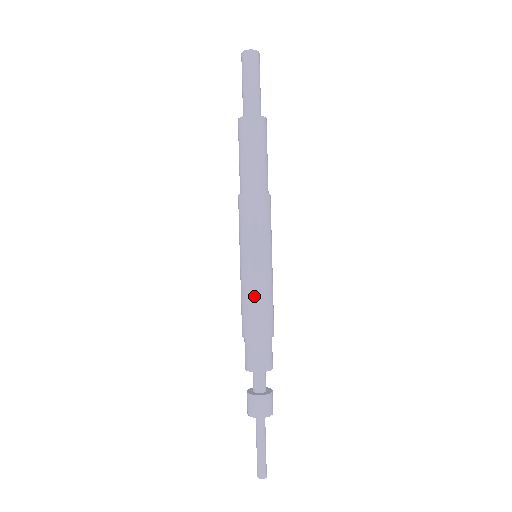
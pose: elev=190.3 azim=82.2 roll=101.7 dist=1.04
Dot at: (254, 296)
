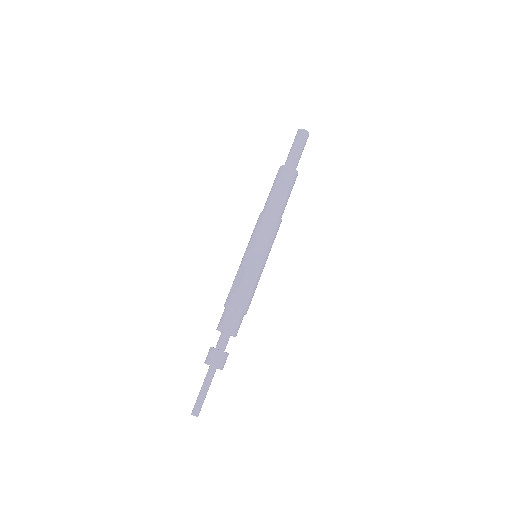
Dot at: (238, 278)
